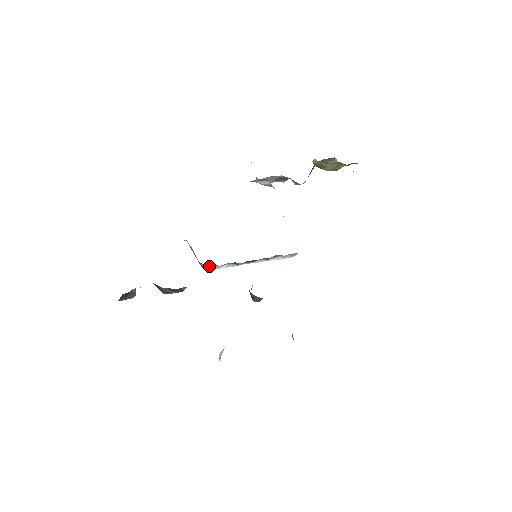
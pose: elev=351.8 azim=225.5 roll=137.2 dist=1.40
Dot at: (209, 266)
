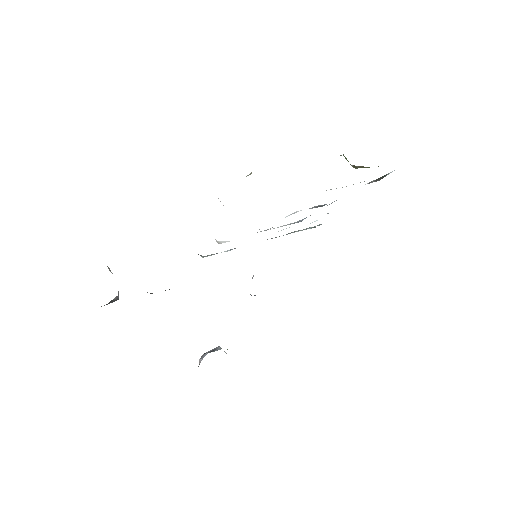
Dot at: (207, 255)
